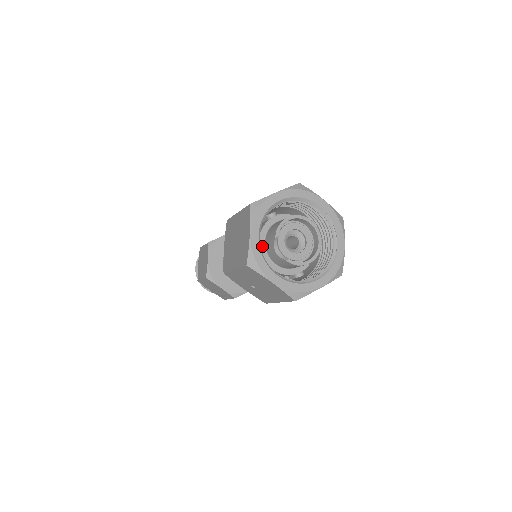
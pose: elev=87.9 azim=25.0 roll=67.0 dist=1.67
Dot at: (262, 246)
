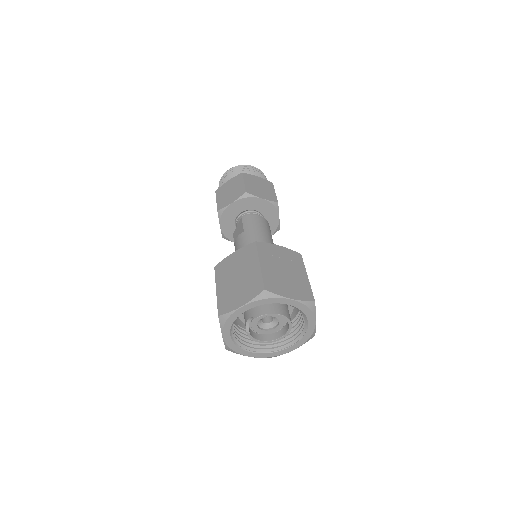
Dot at: occluded
